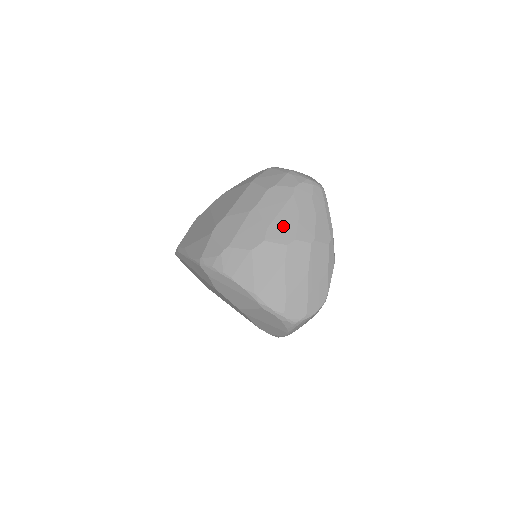
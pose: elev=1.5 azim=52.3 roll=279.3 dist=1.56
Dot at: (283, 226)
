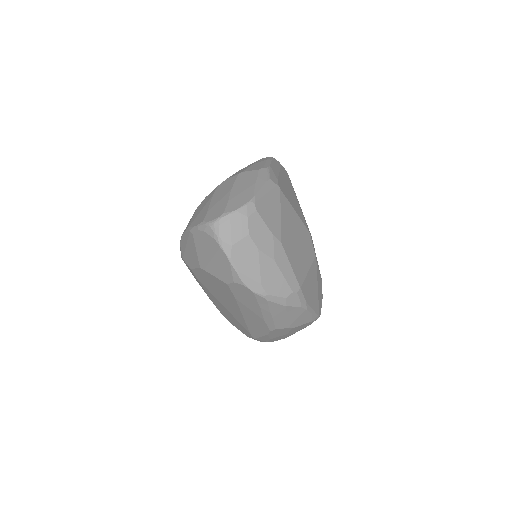
Dot at: occluded
